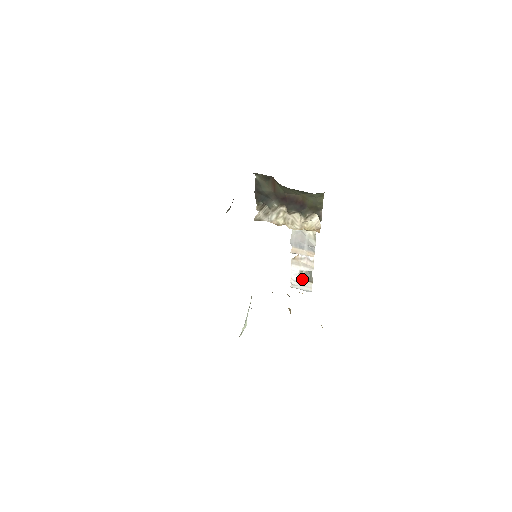
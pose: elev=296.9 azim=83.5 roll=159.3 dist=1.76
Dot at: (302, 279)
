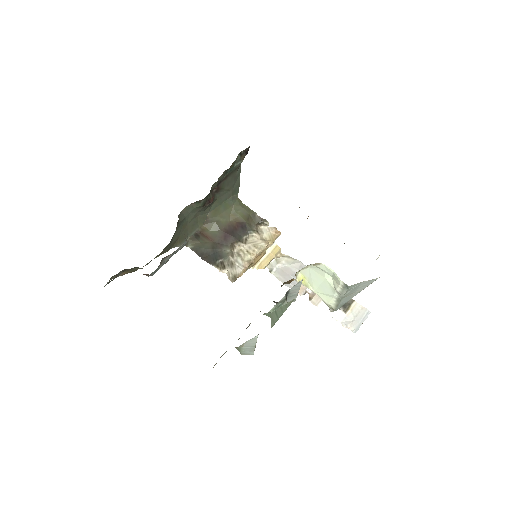
Dot at: (344, 309)
